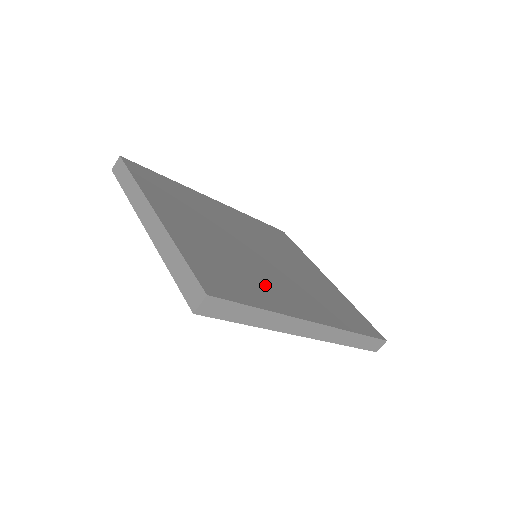
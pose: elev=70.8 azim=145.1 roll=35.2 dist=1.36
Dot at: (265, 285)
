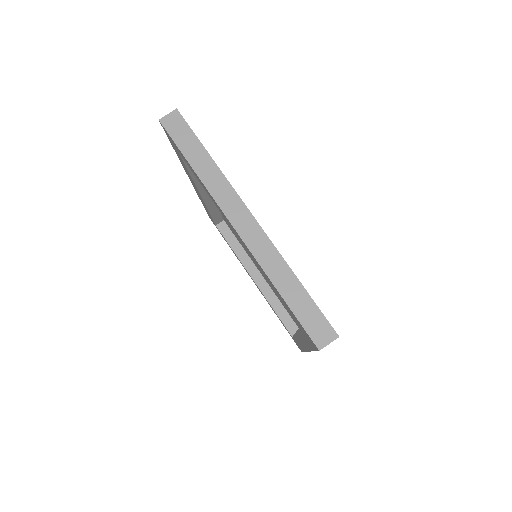
Dot at: occluded
